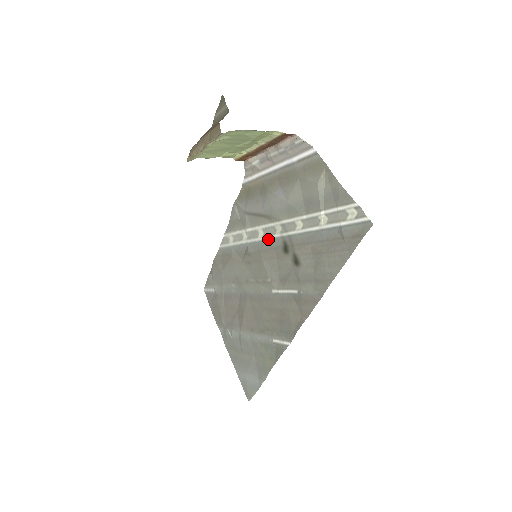
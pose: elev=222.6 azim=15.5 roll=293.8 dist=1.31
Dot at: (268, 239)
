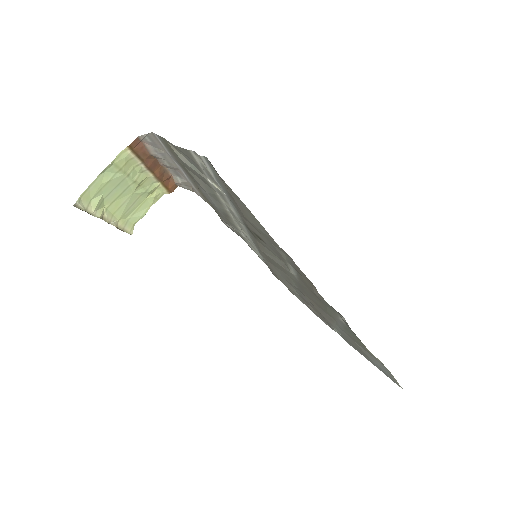
Dot at: (247, 233)
